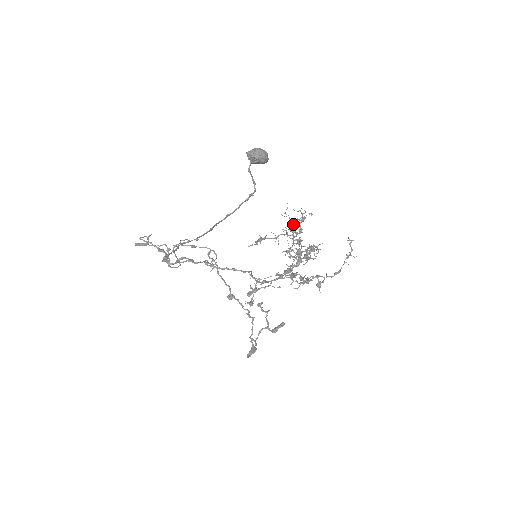
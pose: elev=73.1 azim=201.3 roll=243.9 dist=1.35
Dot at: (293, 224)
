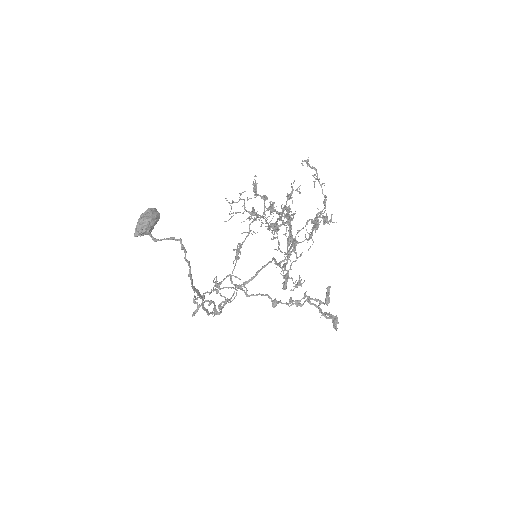
Dot at: (246, 211)
